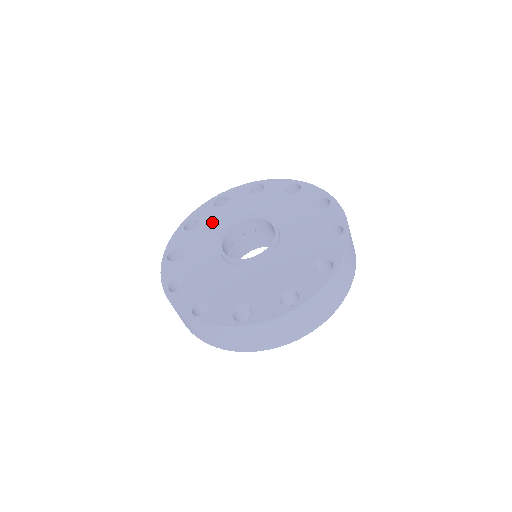
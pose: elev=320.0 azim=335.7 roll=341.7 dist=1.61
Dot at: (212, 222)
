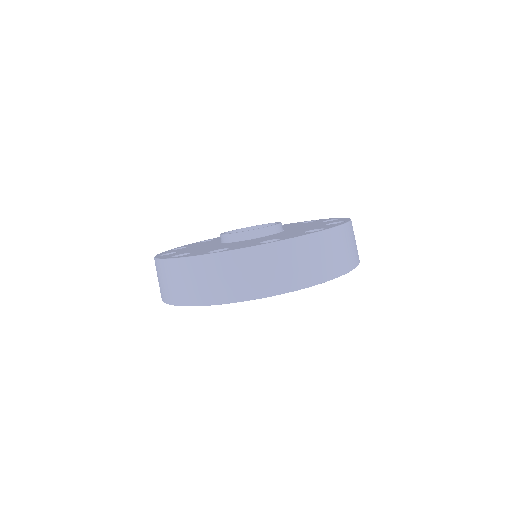
Dot at: (203, 243)
